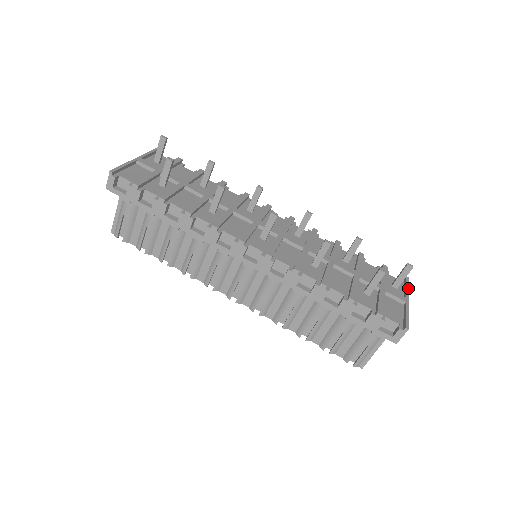
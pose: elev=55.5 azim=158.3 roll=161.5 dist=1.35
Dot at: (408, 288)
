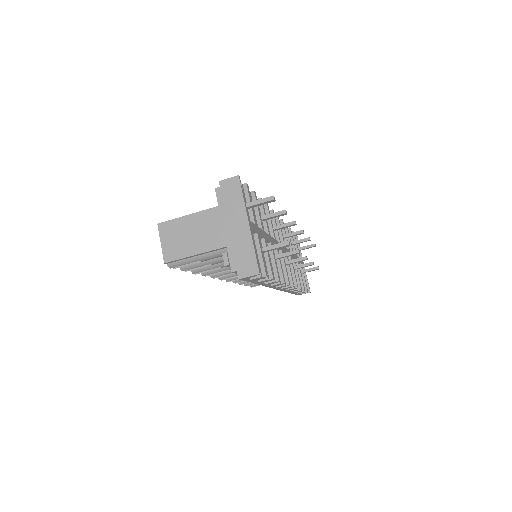
Dot at: occluded
